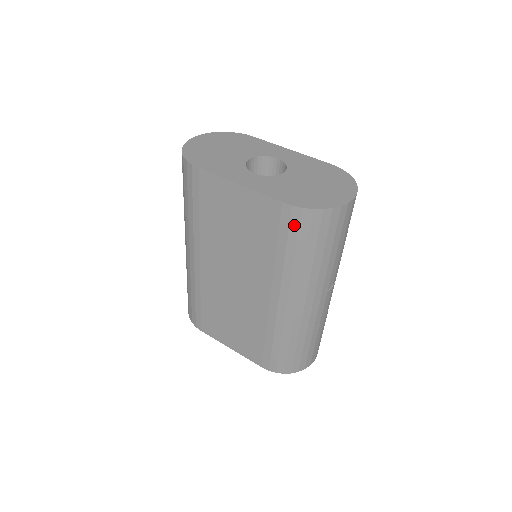
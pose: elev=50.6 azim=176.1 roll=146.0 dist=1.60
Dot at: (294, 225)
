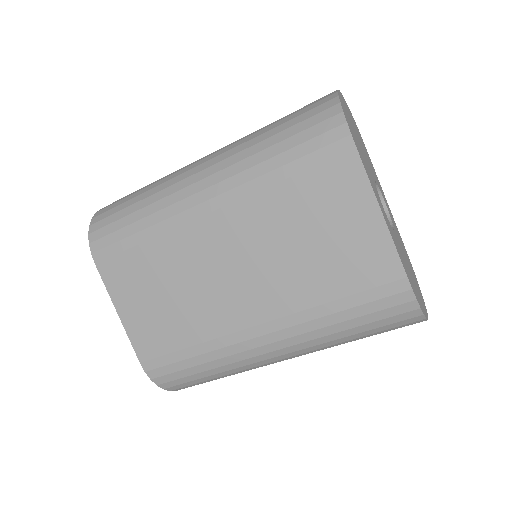
Dot at: (387, 302)
